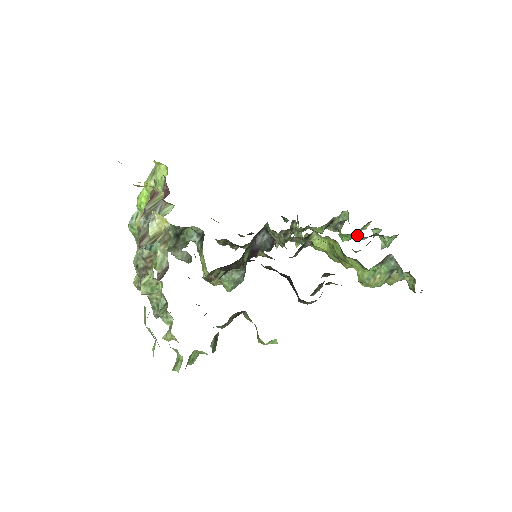
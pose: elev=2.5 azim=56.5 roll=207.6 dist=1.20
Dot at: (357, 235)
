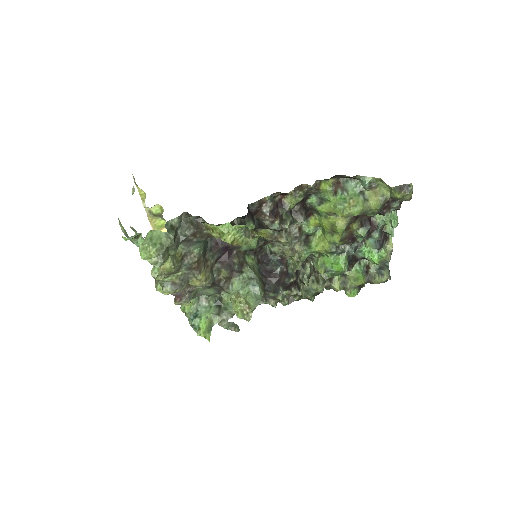
Dot at: (367, 236)
